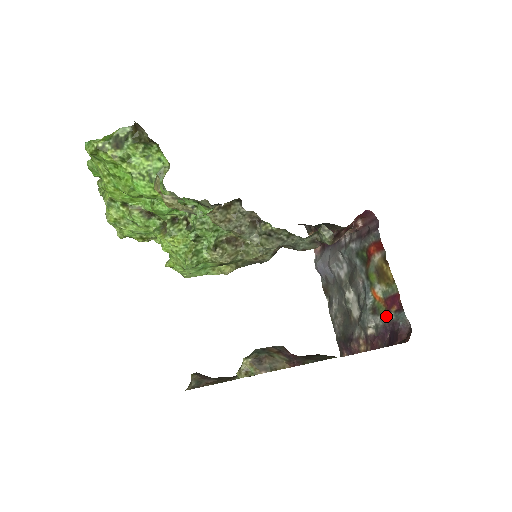
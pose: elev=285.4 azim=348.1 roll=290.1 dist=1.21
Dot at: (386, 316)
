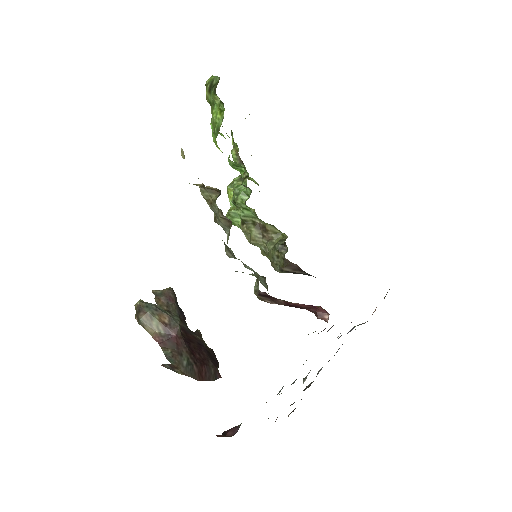
Dot at: occluded
